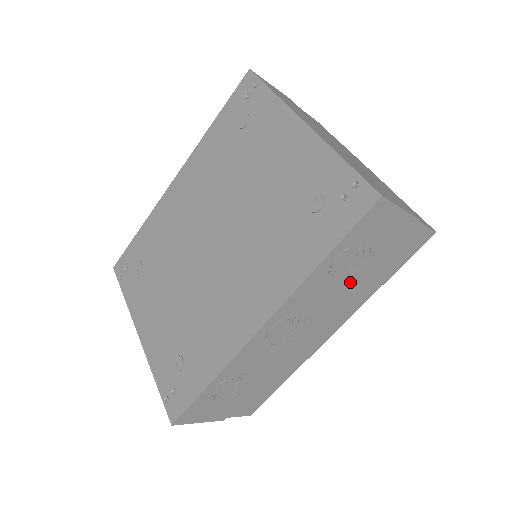
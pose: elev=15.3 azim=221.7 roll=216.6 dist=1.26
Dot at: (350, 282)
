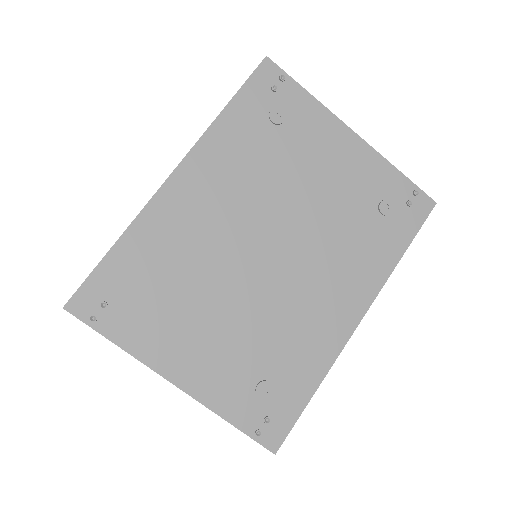
Dot at: occluded
